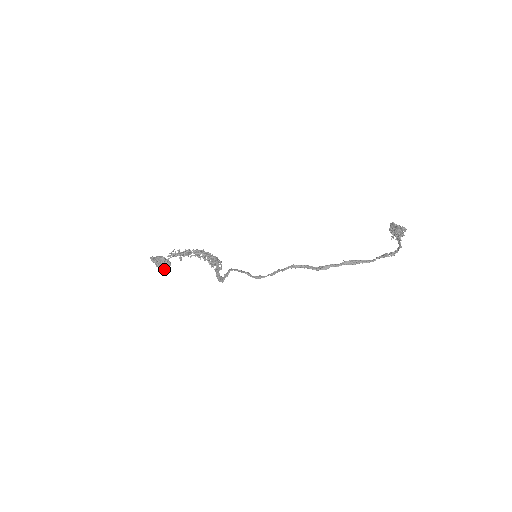
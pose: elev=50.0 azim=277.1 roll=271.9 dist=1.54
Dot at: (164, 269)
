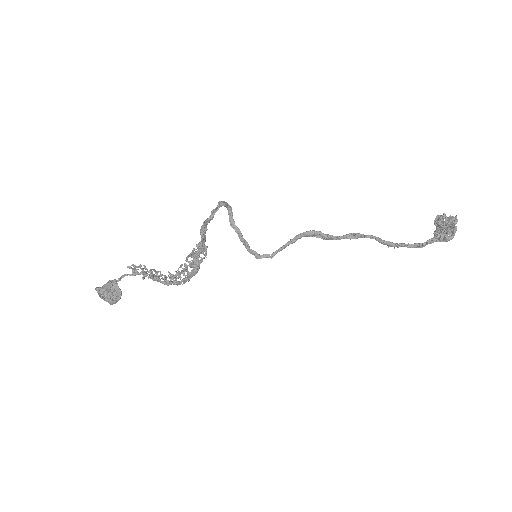
Dot at: occluded
